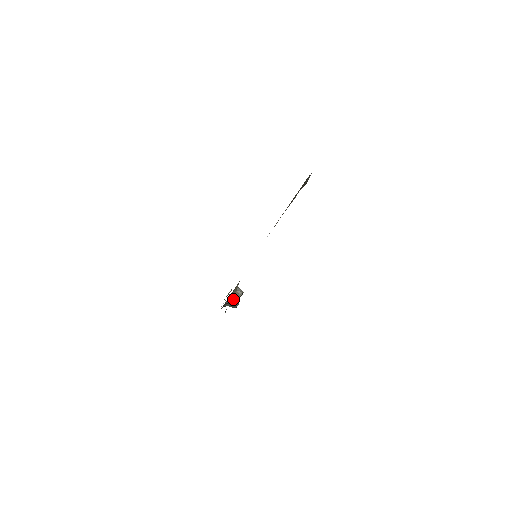
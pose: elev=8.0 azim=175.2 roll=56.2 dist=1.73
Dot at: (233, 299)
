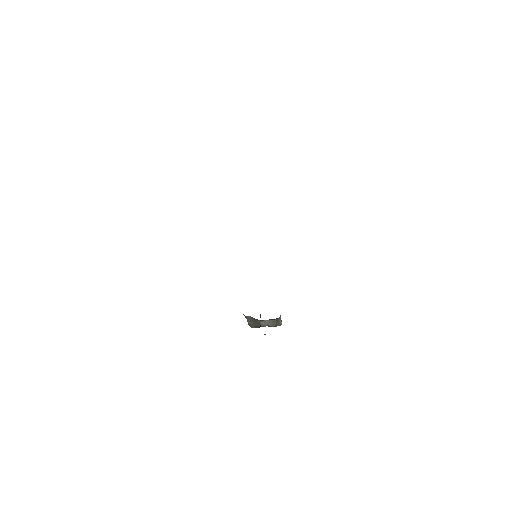
Dot at: occluded
